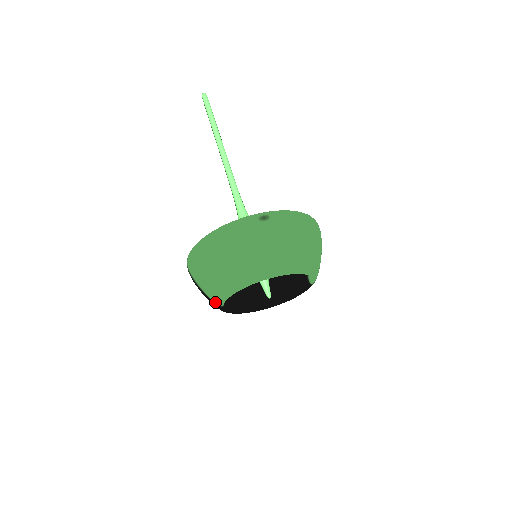
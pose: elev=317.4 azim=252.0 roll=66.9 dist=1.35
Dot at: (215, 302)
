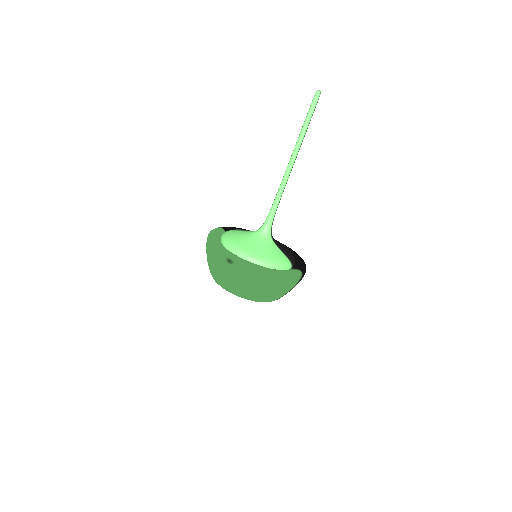
Dot at: occluded
